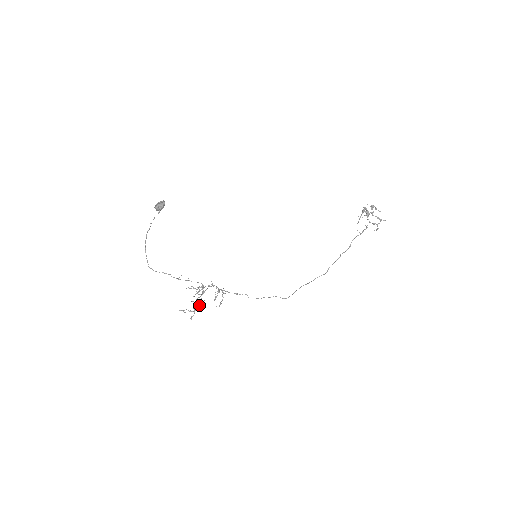
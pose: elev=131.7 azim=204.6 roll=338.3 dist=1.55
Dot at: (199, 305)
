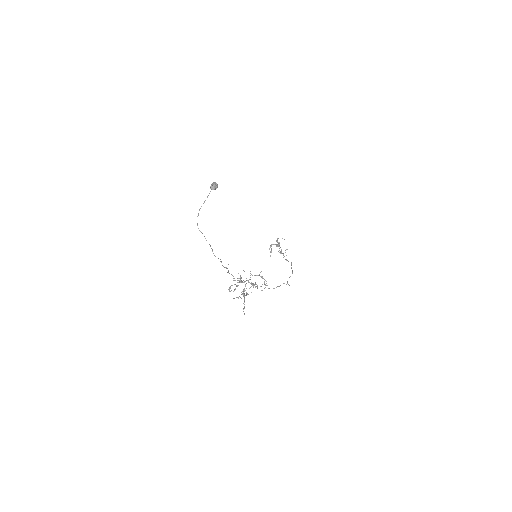
Dot at: (256, 284)
